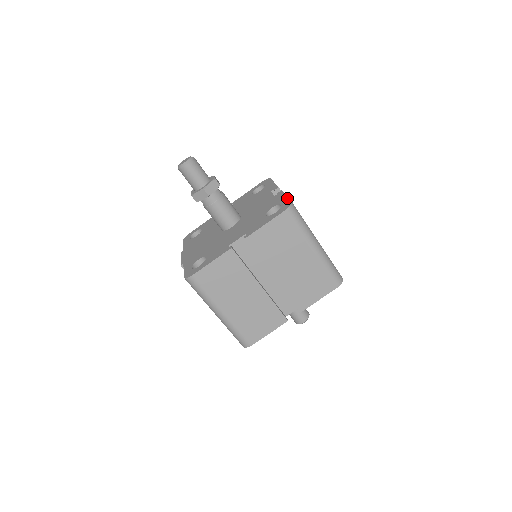
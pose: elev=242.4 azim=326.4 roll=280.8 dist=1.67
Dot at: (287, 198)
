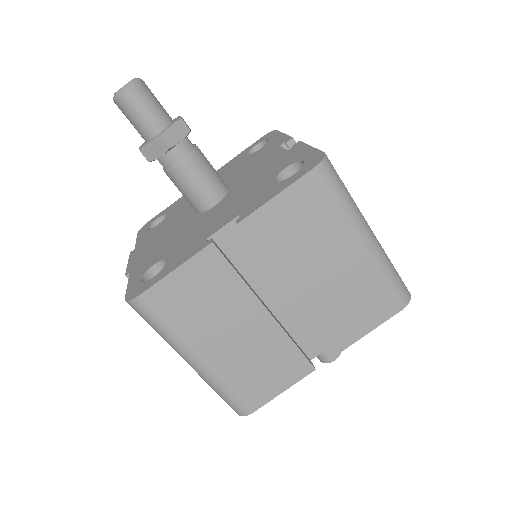
Dot at: (313, 149)
